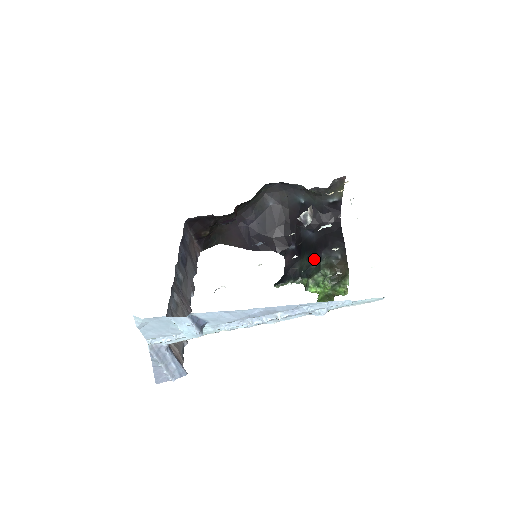
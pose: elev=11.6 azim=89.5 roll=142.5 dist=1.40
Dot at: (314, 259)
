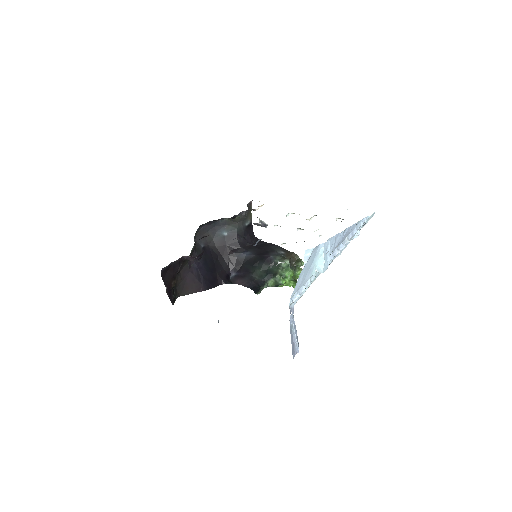
Dot at: (267, 263)
